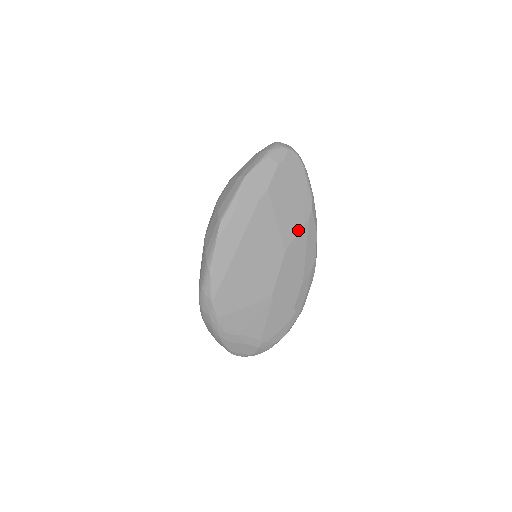
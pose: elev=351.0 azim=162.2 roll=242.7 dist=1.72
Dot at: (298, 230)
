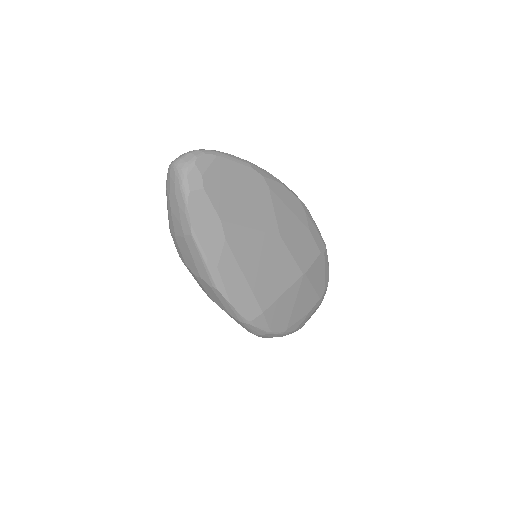
Dot at: (271, 208)
